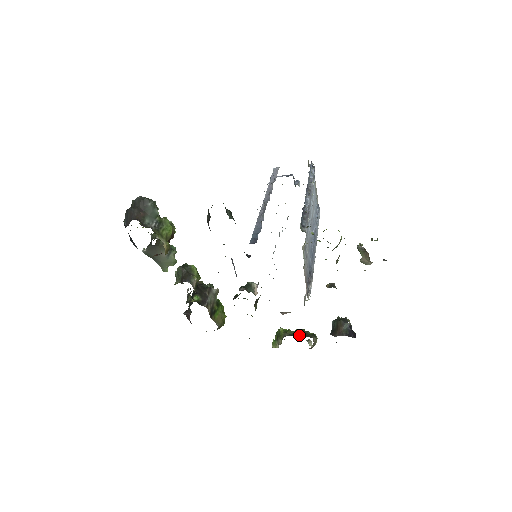
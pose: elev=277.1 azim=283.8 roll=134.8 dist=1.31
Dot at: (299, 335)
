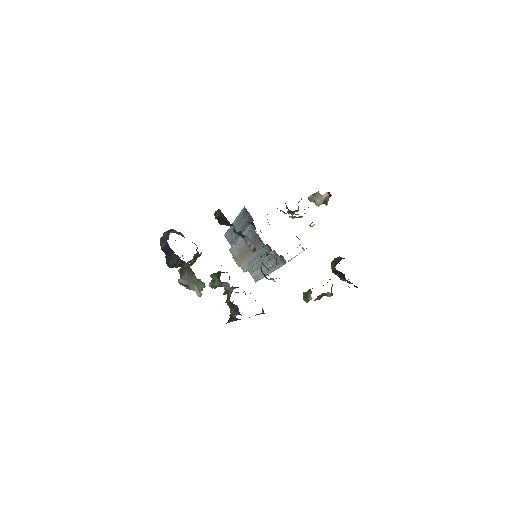
Dot at: occluded
